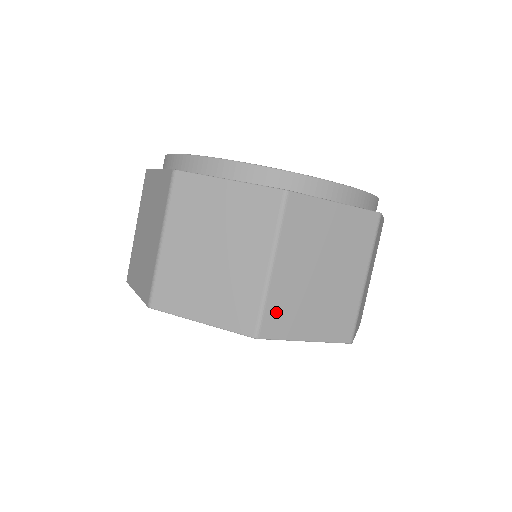
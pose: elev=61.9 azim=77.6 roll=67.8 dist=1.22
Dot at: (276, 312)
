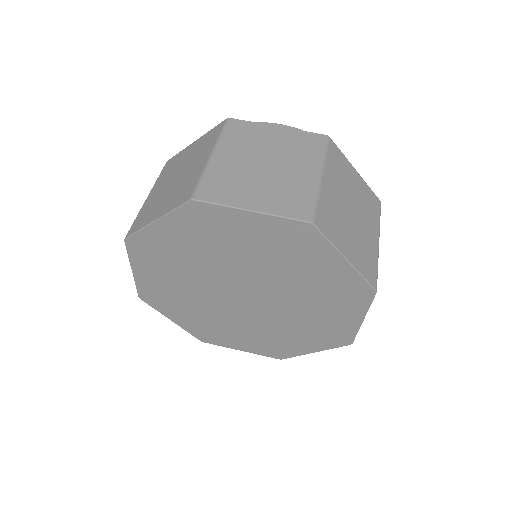
Dot at: (325, 213)
